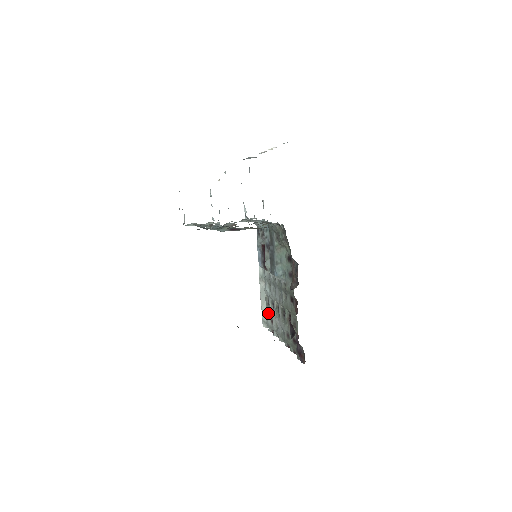
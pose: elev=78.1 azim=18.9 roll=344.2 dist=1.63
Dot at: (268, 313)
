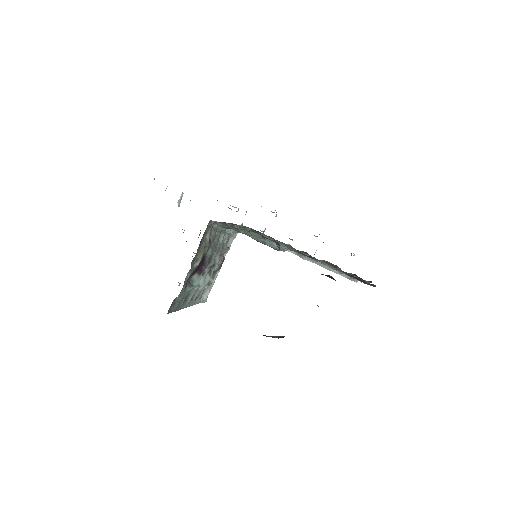
Dot at: occluded
